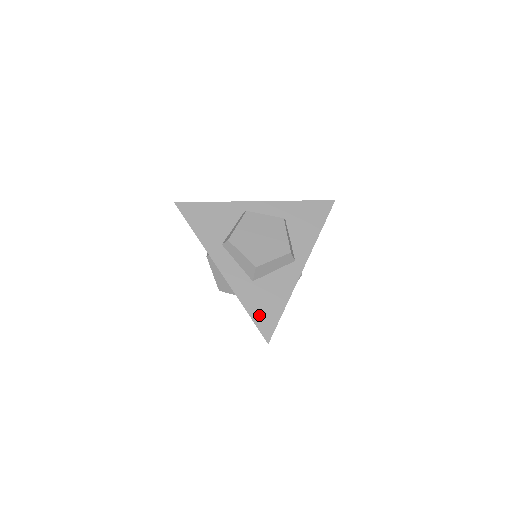
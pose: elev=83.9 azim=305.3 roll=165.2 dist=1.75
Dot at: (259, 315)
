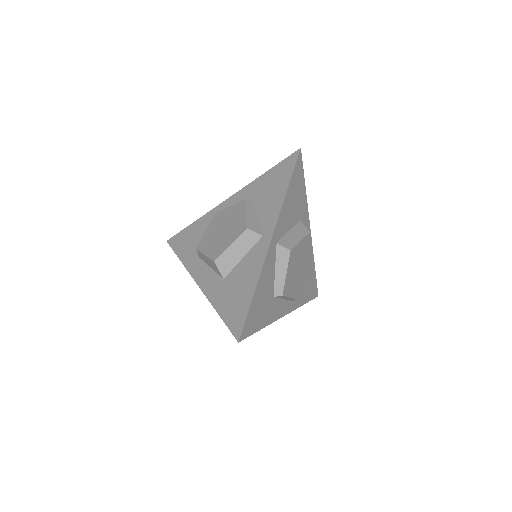
Dot at: (229, 313)
